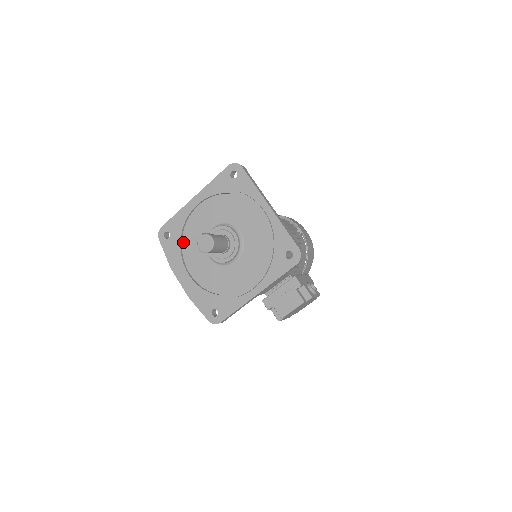
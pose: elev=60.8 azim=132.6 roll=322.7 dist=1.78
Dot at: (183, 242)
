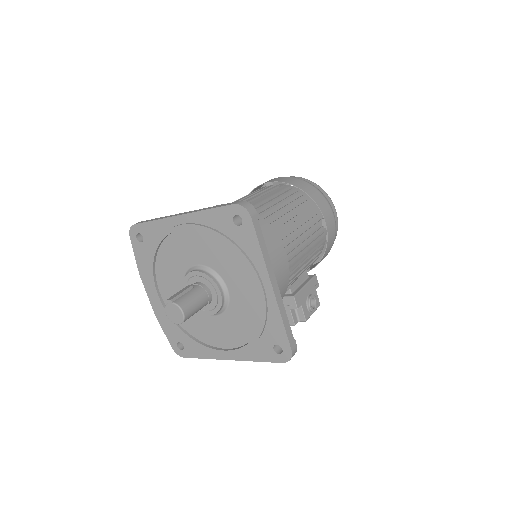
Dot at: (158, 257)
